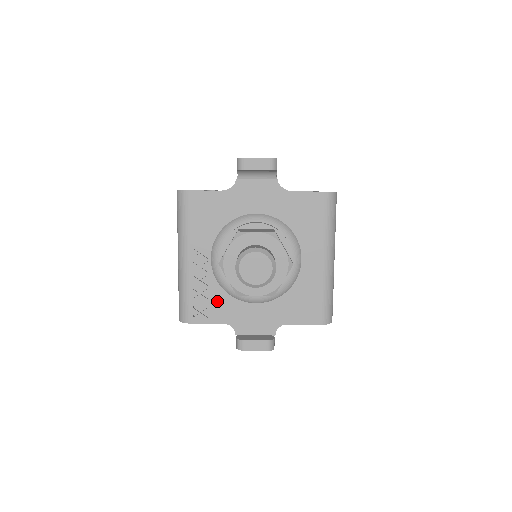
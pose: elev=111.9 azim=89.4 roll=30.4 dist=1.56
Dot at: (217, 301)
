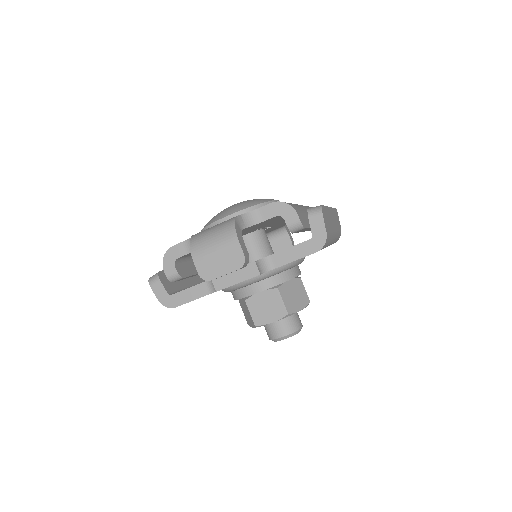
Dot at: occluded
